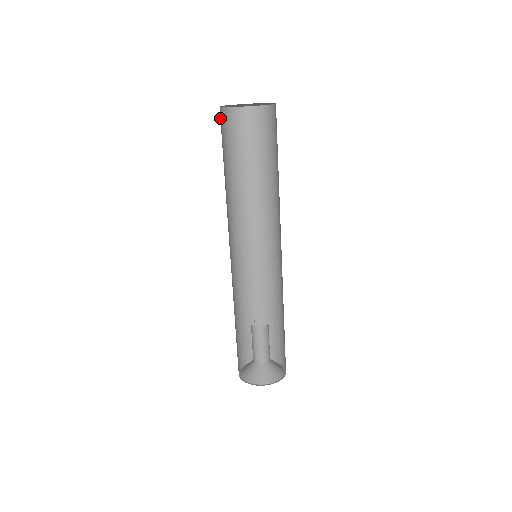
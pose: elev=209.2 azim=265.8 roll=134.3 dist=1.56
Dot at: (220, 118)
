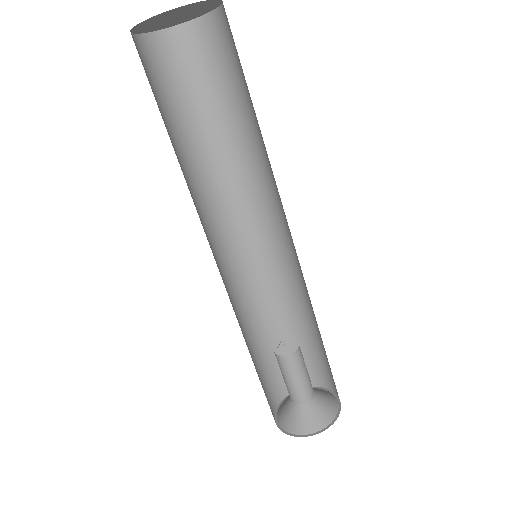
Dot at: (147, 52)
